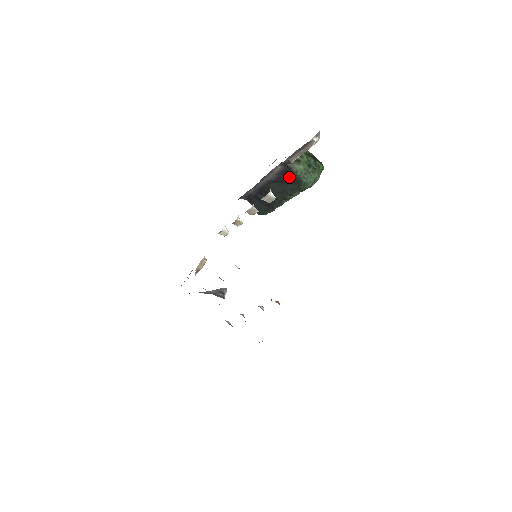
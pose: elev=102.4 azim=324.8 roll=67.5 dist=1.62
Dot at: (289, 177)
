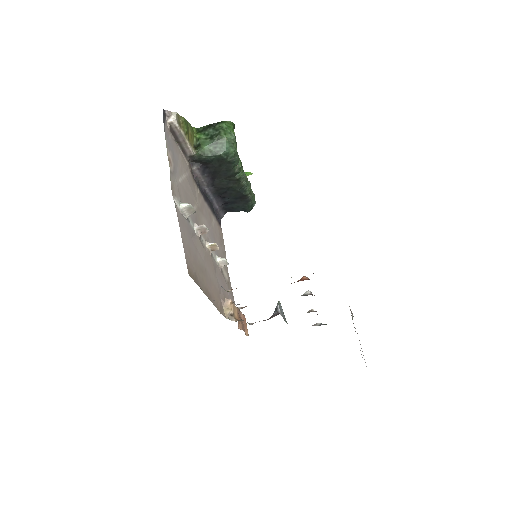
Dot at: (211, 165)
